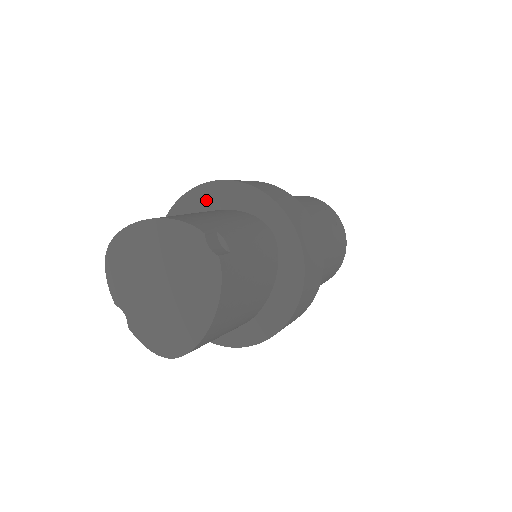
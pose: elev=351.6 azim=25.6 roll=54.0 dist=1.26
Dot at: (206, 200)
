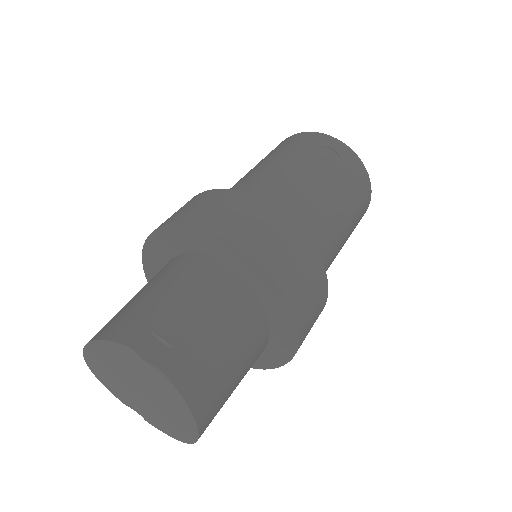
Dot at: (161, 250)
